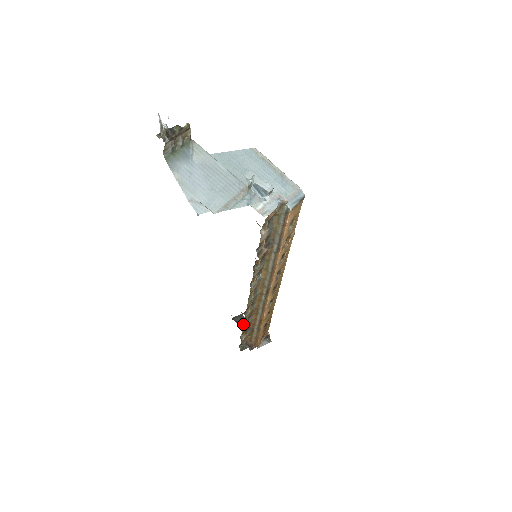
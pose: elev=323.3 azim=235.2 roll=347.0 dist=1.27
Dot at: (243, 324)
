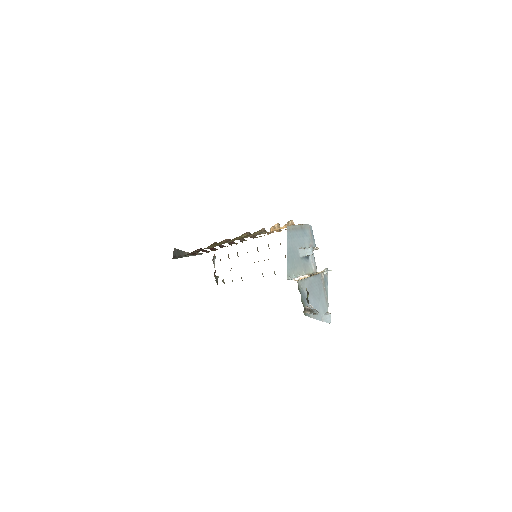
Dot at: occluded
